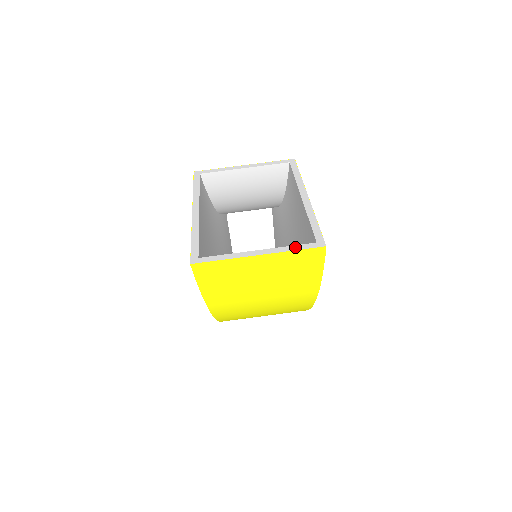
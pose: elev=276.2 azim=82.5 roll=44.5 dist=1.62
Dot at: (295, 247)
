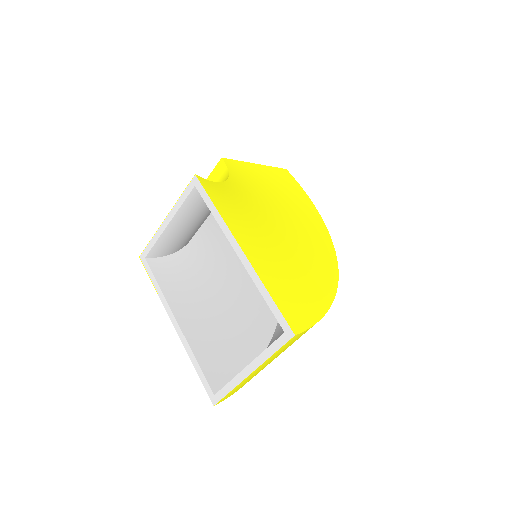
Dot at: (271, 349)
